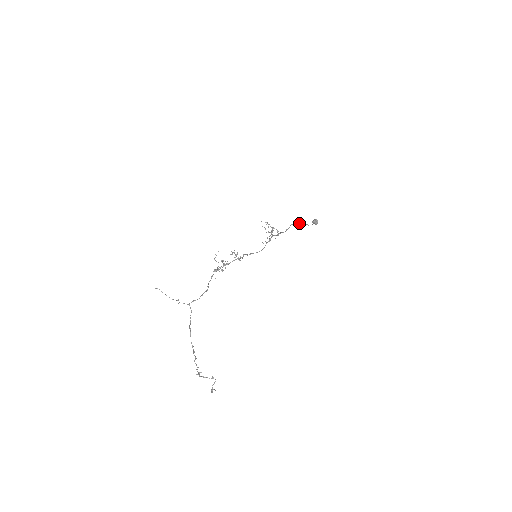
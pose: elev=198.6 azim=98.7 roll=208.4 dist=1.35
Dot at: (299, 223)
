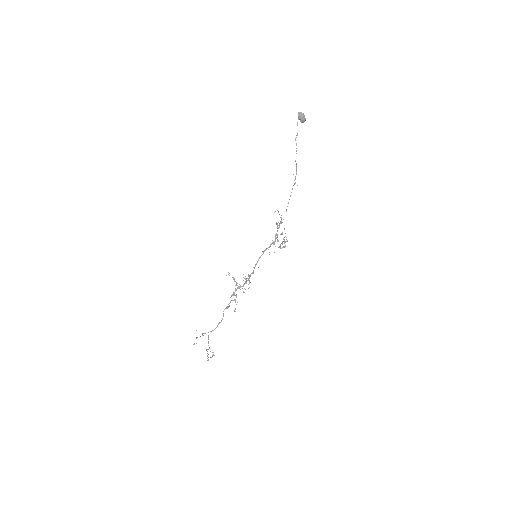
Dot at: occluded
